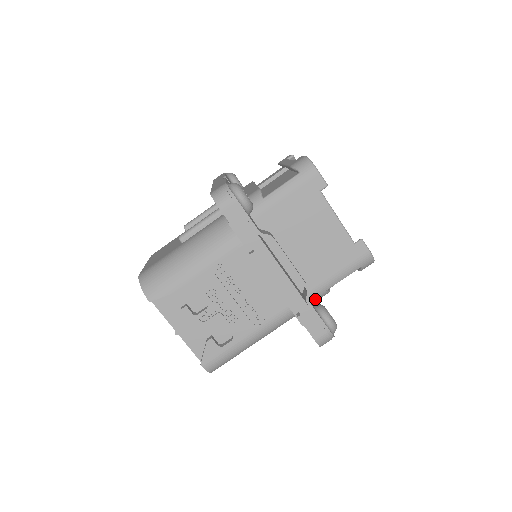
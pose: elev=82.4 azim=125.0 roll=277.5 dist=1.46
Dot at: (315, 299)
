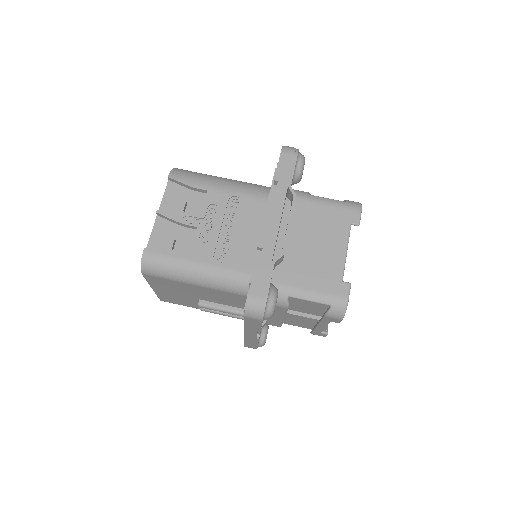
Dot at: occluded
